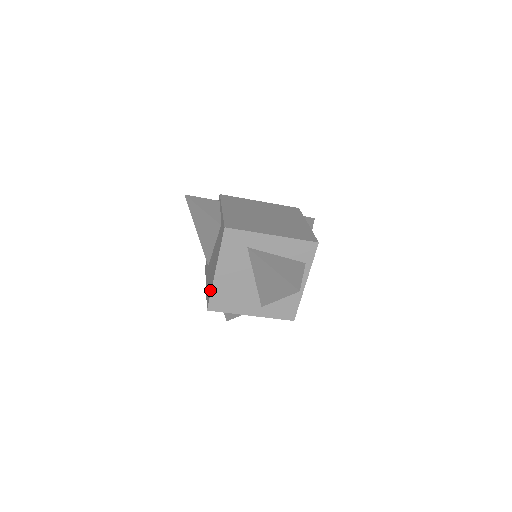
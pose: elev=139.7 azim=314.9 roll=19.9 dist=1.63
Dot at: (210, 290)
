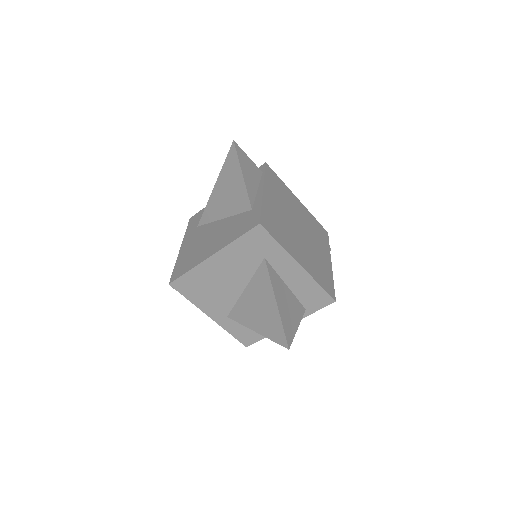
Dot at: (188, 267)
